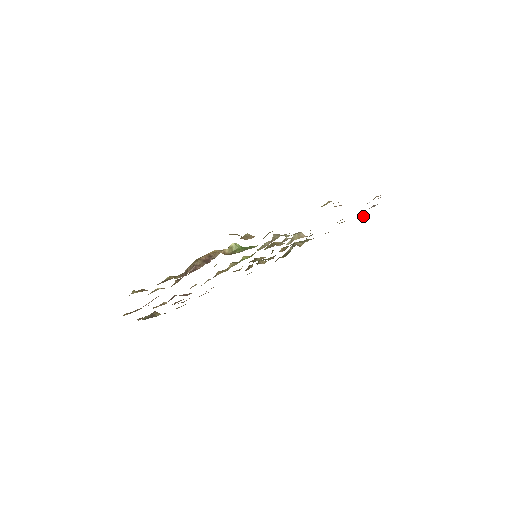
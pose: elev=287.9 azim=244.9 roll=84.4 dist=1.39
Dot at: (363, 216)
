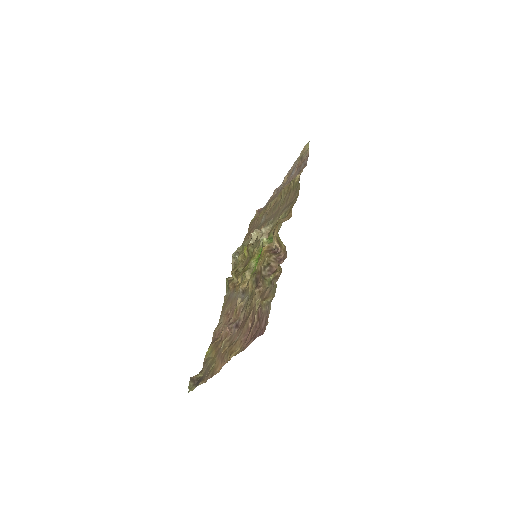
Dot at: (259, 209)
